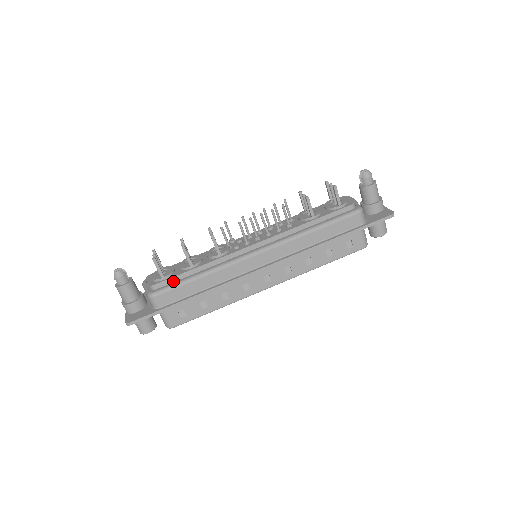
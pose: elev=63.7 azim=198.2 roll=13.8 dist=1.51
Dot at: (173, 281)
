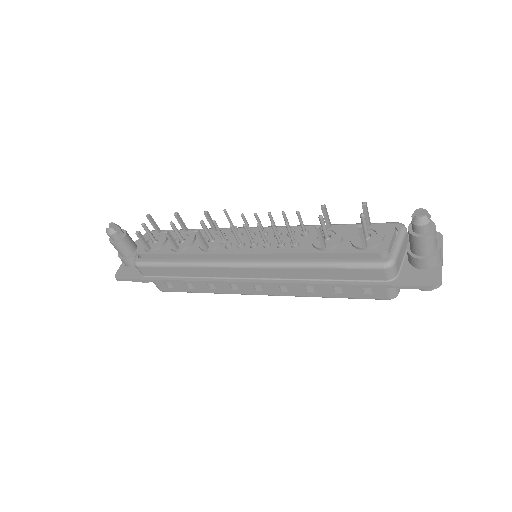
Dot at: (158, 257)
